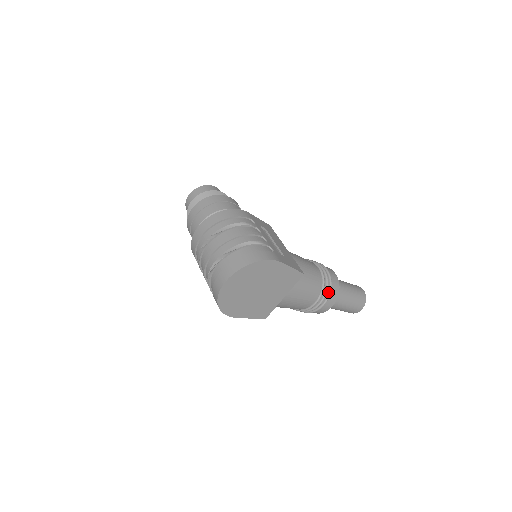
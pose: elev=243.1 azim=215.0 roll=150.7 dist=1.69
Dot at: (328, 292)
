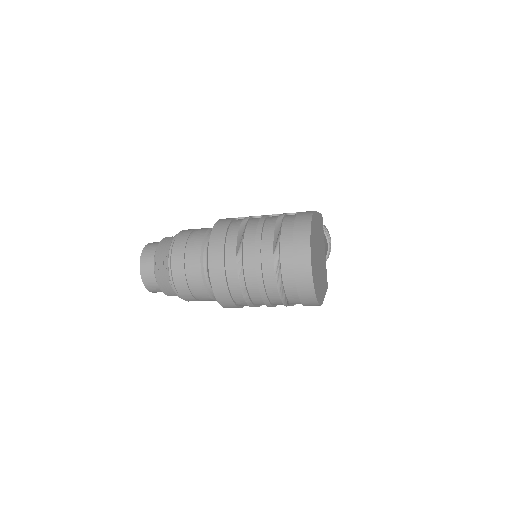
Dot at: occluded
